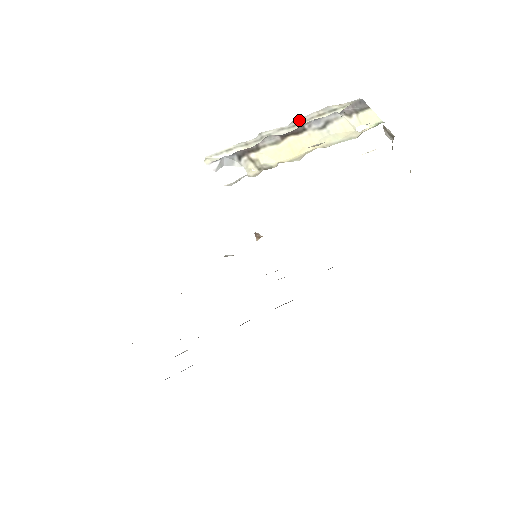
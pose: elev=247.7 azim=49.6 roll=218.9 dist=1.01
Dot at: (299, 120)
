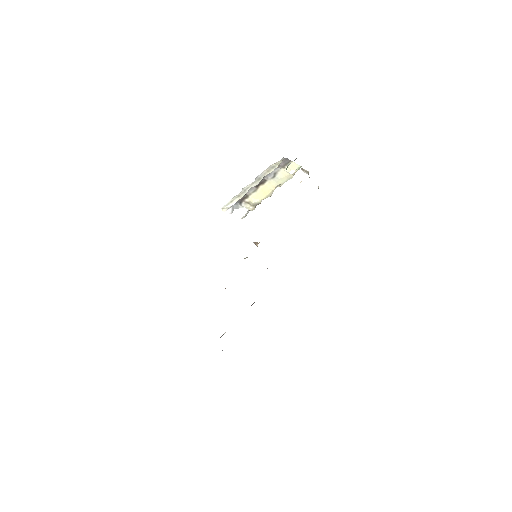
Dot at: (259, 176)
